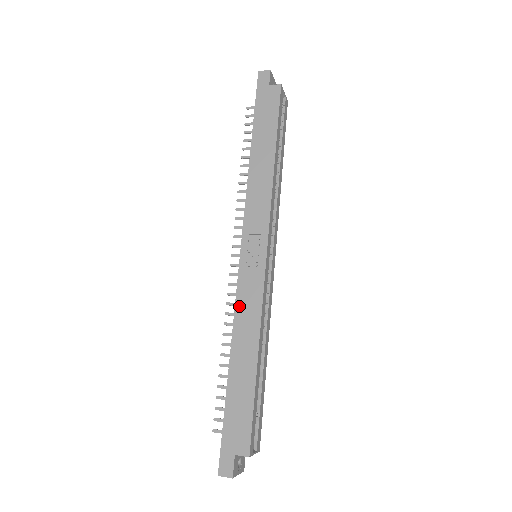
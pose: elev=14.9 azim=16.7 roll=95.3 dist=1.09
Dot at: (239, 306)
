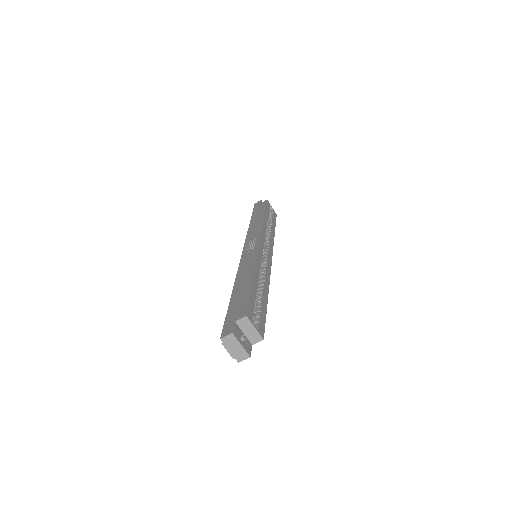
Dot at: (241, 266)
